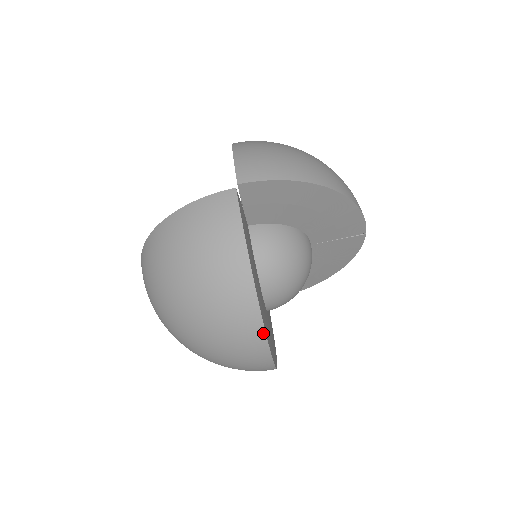
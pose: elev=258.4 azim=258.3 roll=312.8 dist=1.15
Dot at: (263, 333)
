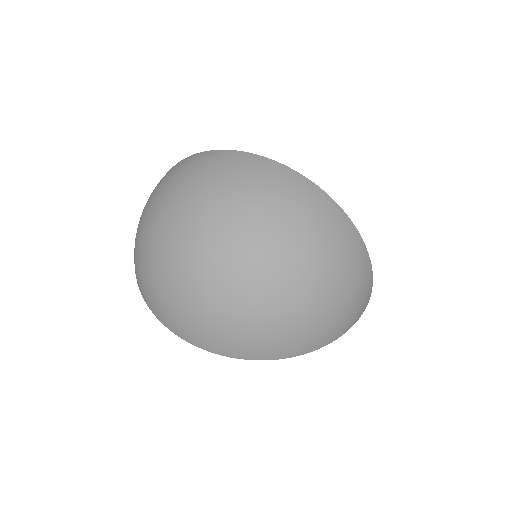
Dot at: (209, 152)
